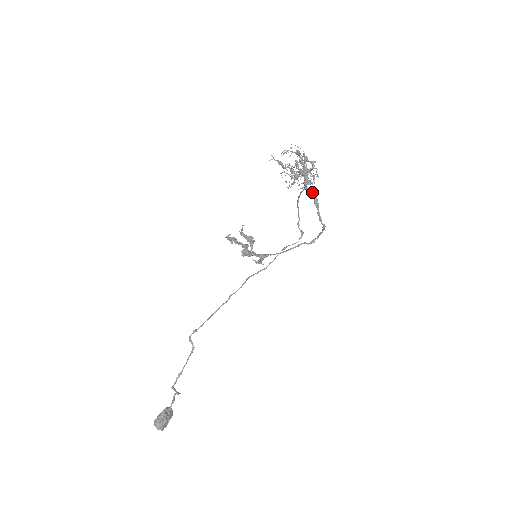
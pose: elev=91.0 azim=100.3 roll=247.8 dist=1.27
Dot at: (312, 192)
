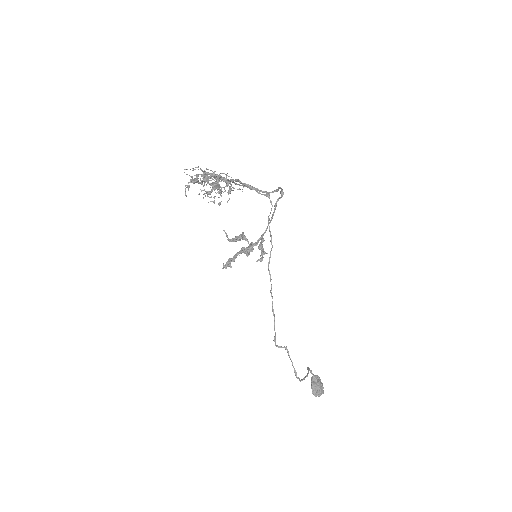
Dot at: (239, 189)
